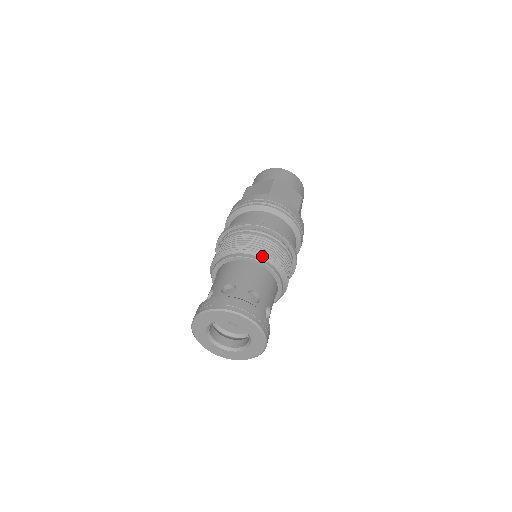
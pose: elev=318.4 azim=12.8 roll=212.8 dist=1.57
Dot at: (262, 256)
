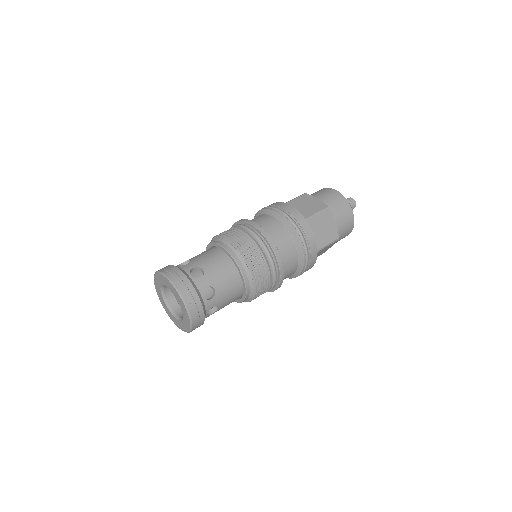
Dot at: (246, 267)
